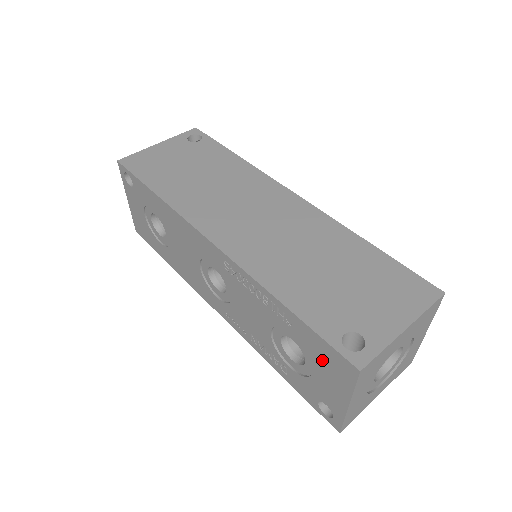
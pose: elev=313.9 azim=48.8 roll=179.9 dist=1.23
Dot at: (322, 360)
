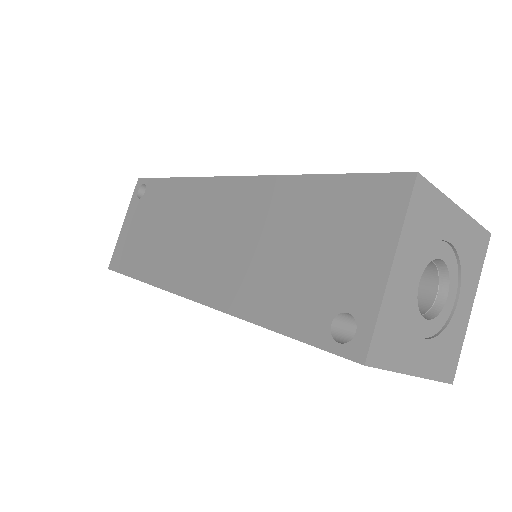
Dot at: occluded
